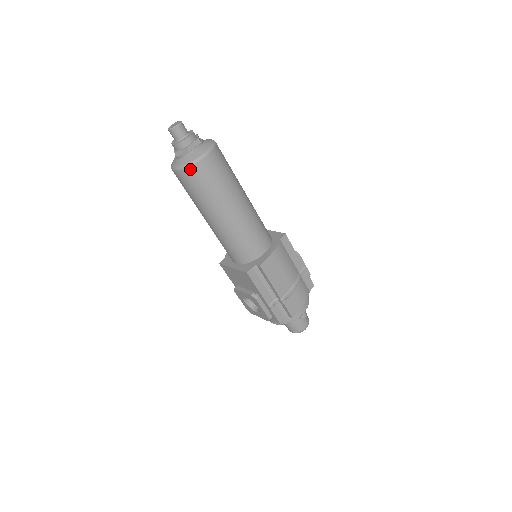
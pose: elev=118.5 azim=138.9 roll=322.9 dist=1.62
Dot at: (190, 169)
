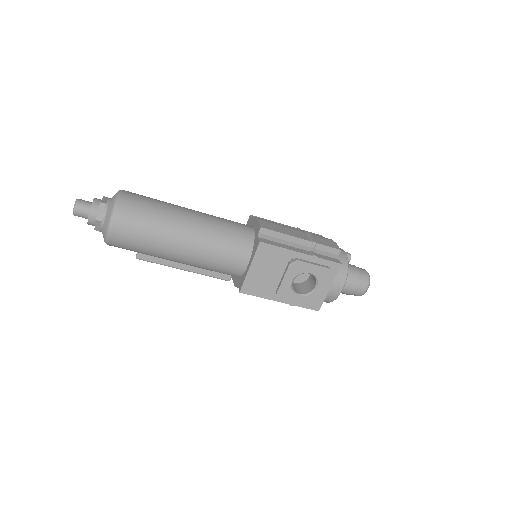
Dot at: (119, 208)
